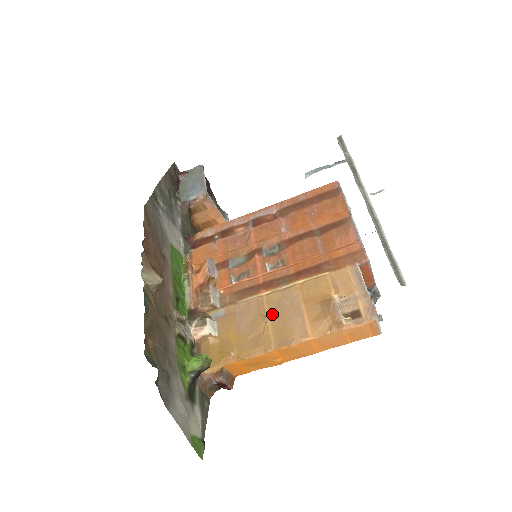
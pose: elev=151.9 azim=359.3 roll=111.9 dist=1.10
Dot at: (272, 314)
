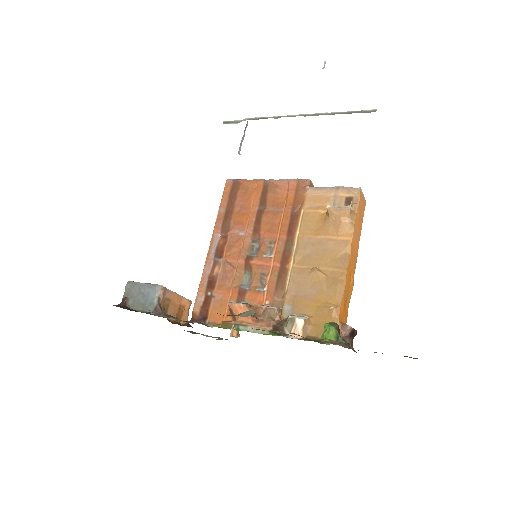
Dot at: (314, 264)
